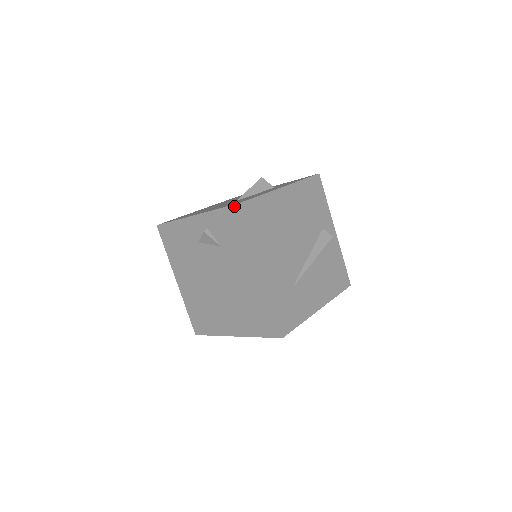
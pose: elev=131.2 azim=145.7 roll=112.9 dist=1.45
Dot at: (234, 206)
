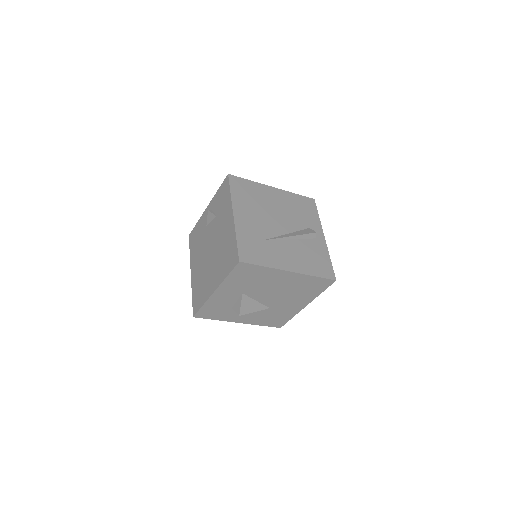
Dot at: (225, 179)
